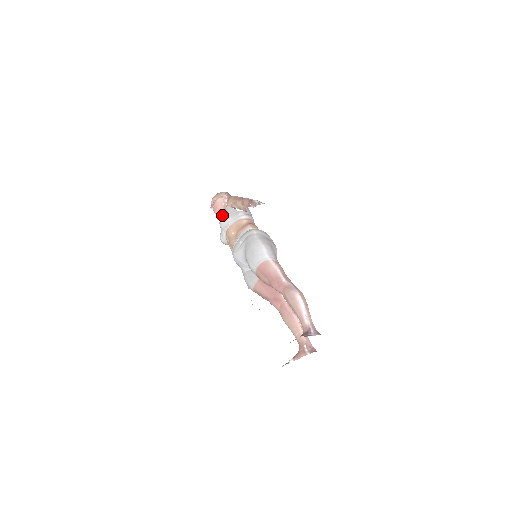
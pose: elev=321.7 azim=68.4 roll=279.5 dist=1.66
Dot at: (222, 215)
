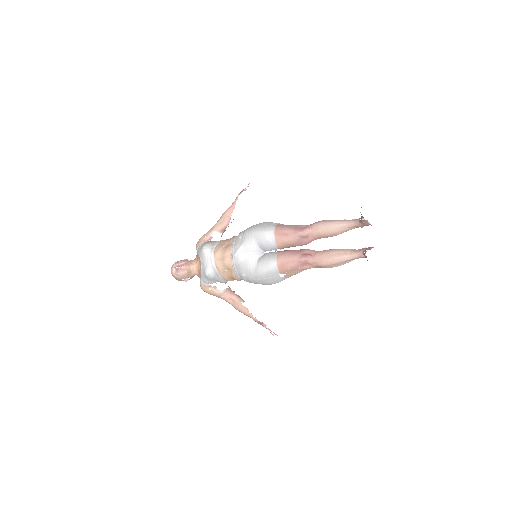
Dot at: (201, 247)
